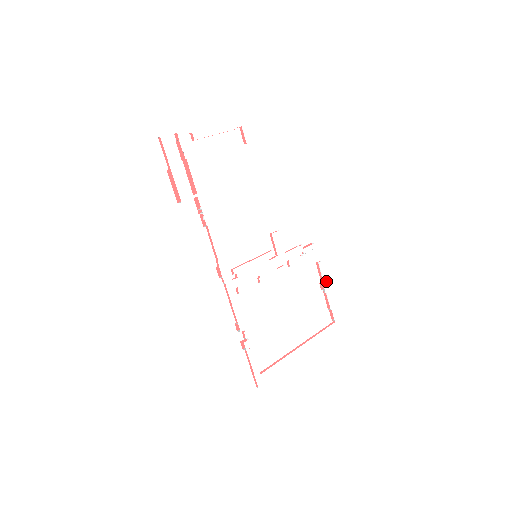
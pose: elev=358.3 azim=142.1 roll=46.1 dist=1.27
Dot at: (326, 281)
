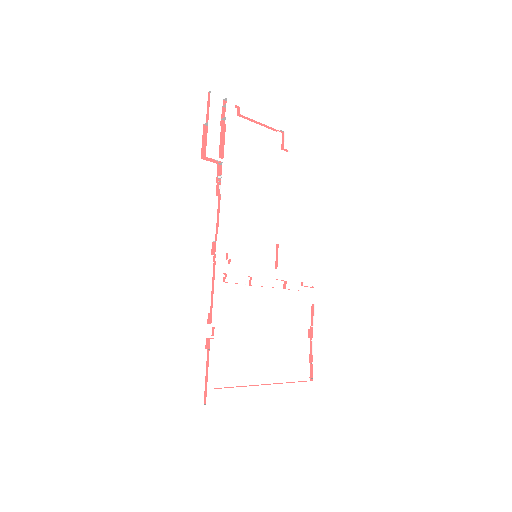
Dot at: (316, 329)
